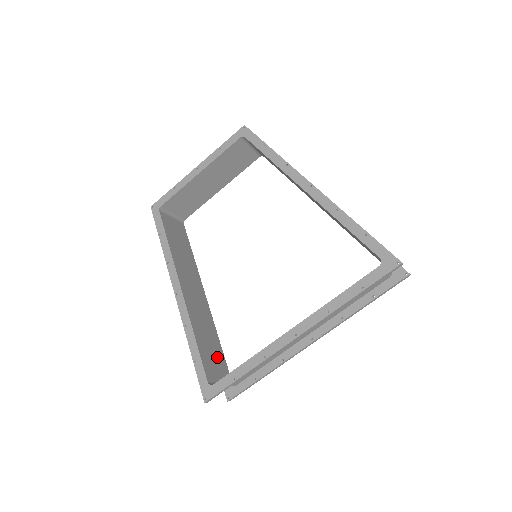
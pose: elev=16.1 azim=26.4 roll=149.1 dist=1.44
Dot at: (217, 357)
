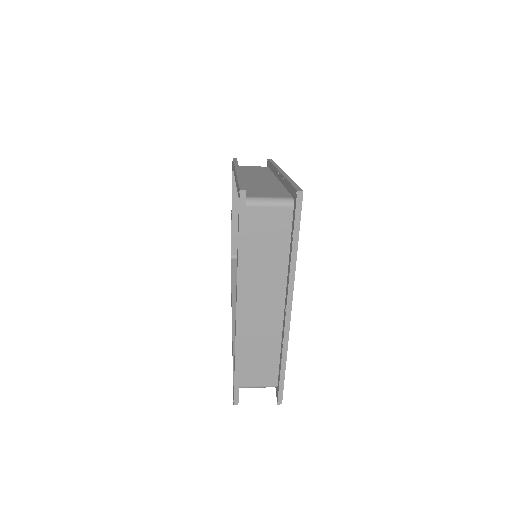
Dot at: occluded
